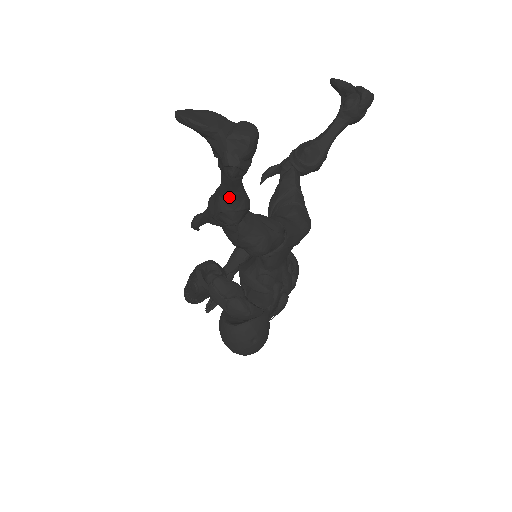
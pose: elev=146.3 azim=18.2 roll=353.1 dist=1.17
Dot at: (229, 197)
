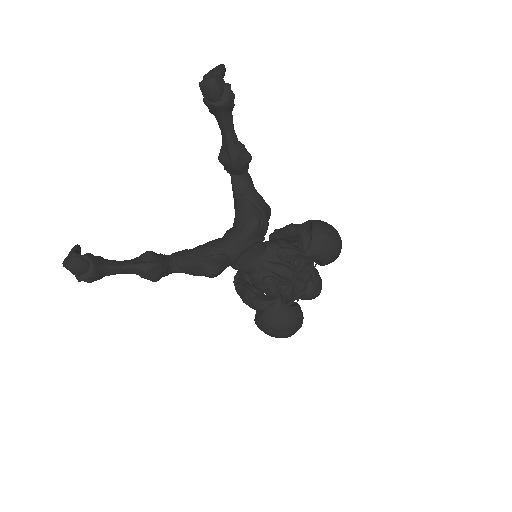
Dot at: (130, 273)
